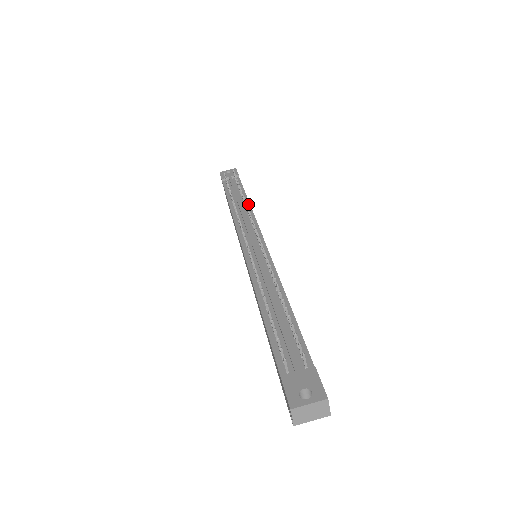
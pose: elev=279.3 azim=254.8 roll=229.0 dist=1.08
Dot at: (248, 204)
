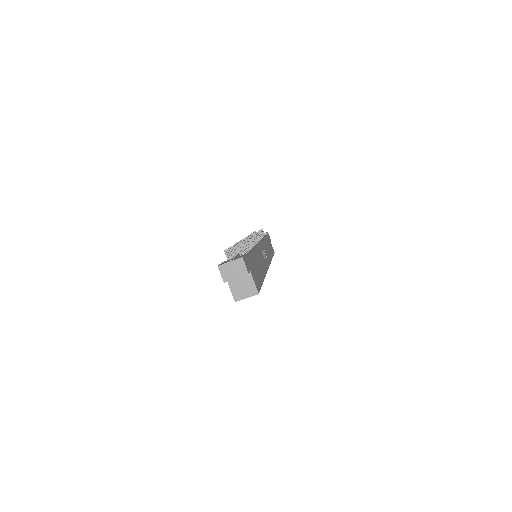
Dot at: occluded
